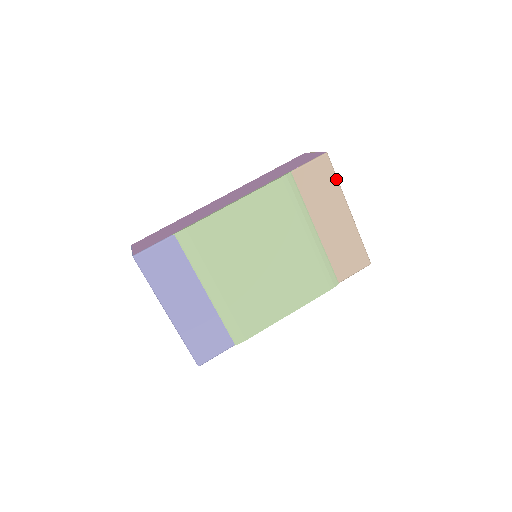
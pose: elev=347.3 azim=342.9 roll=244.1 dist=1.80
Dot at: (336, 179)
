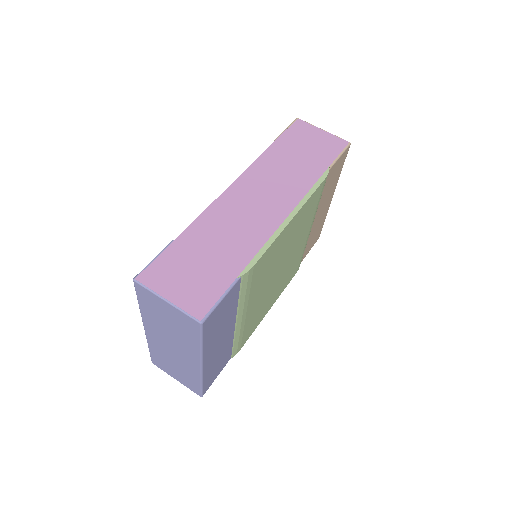
Dot at: occluded
